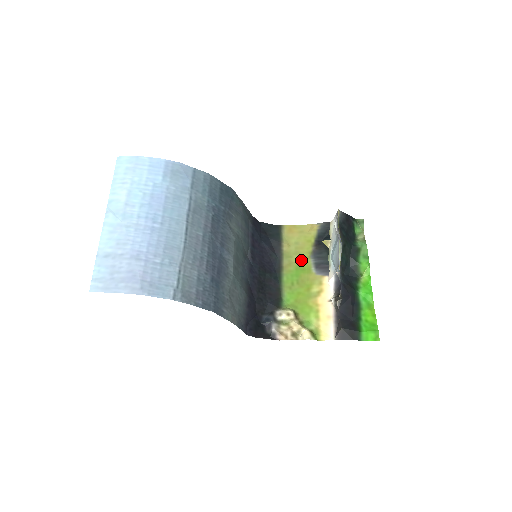
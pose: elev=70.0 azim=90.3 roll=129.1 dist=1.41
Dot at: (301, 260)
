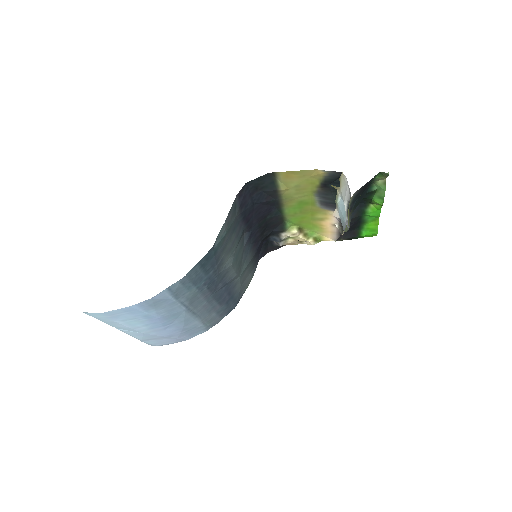
Dot at: (303, 198)
